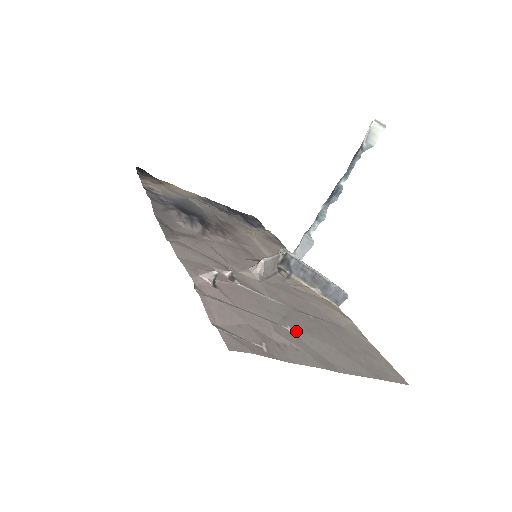
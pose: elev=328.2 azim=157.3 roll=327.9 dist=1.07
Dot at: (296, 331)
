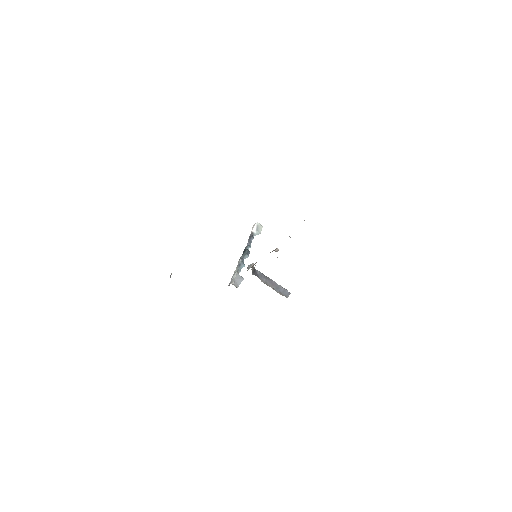
Dot at: occluded
